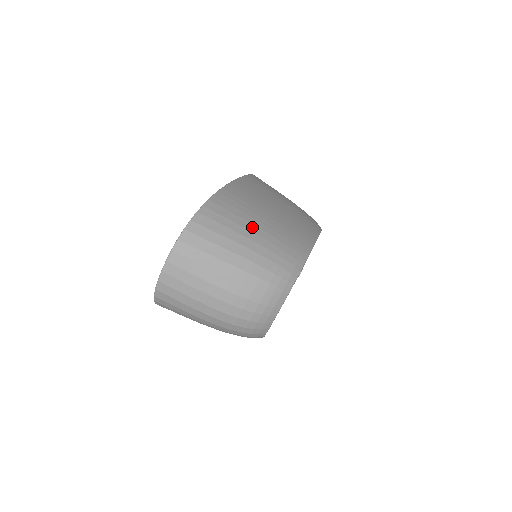
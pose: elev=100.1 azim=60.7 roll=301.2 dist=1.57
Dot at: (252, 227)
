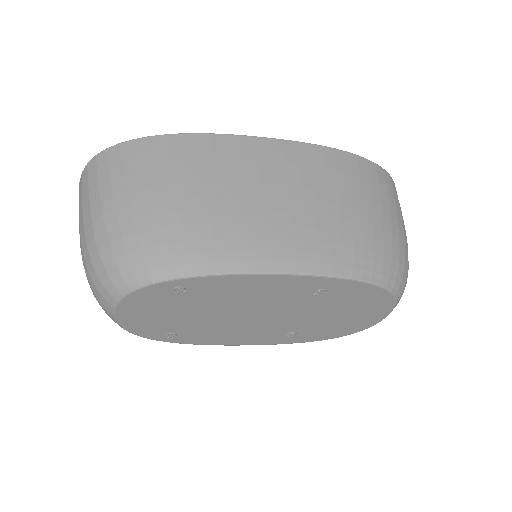
Dot at: (153, 191)
